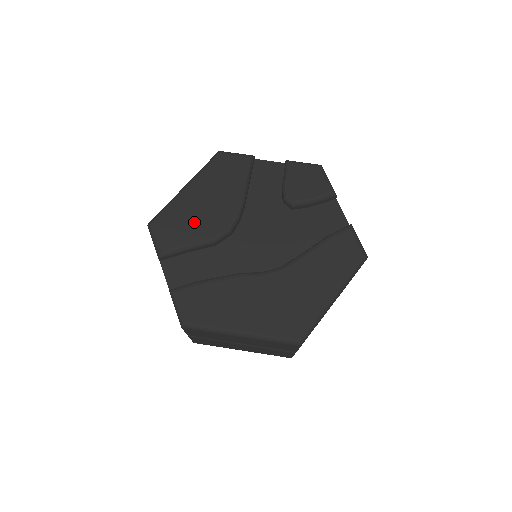
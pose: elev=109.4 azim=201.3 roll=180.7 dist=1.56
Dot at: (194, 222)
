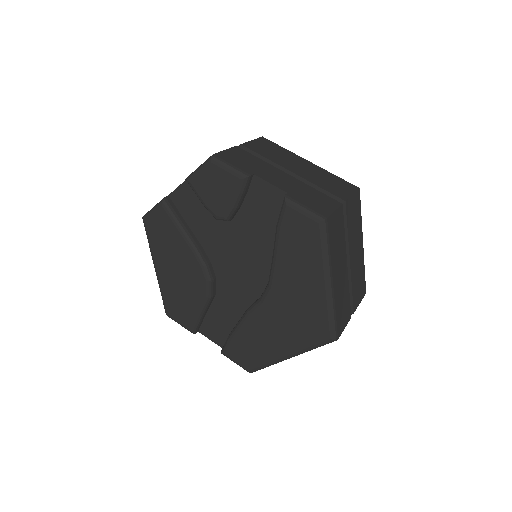
Dot at: (185, 294)
